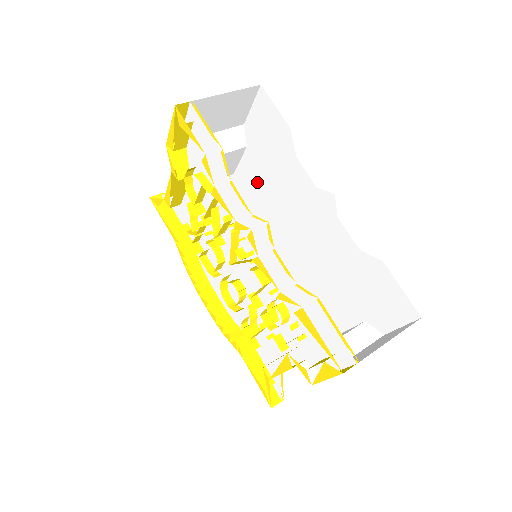
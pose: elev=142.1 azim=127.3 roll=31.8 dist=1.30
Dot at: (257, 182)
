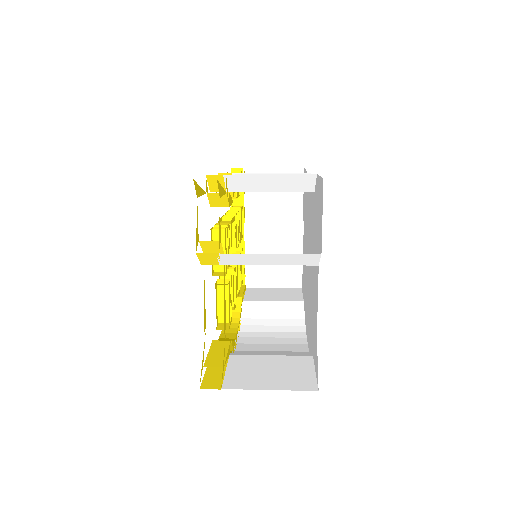
Dot at: occluded
